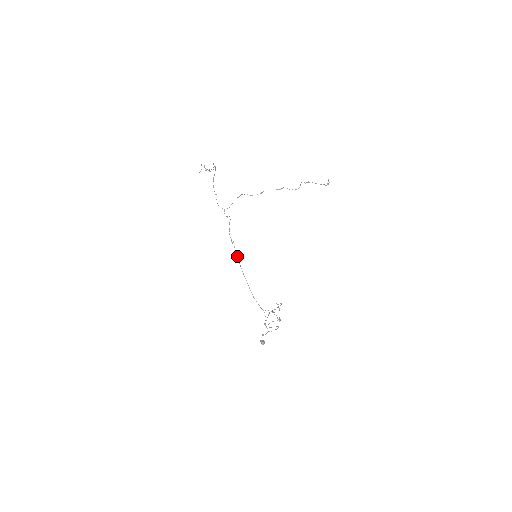
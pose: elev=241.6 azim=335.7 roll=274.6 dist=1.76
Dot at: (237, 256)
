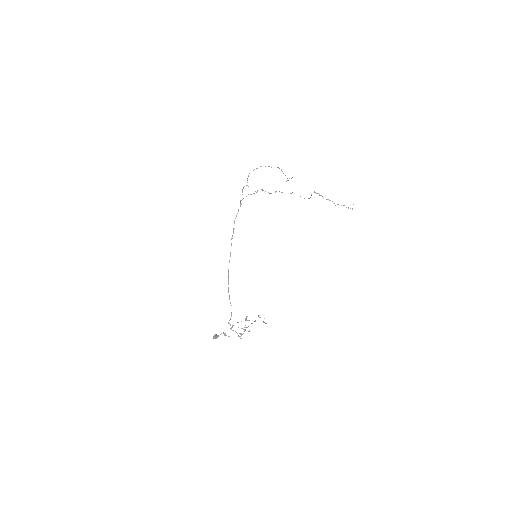
Dot at: occluded
